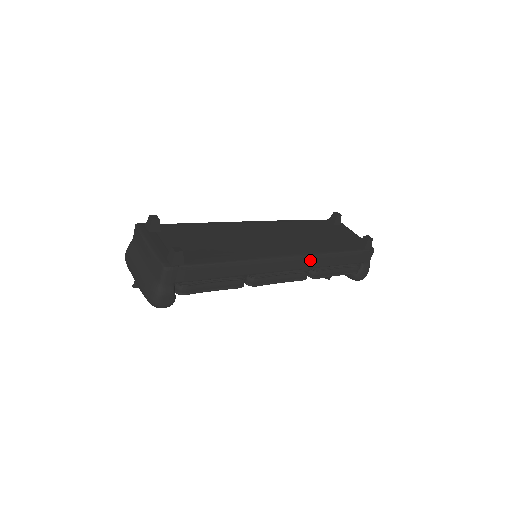
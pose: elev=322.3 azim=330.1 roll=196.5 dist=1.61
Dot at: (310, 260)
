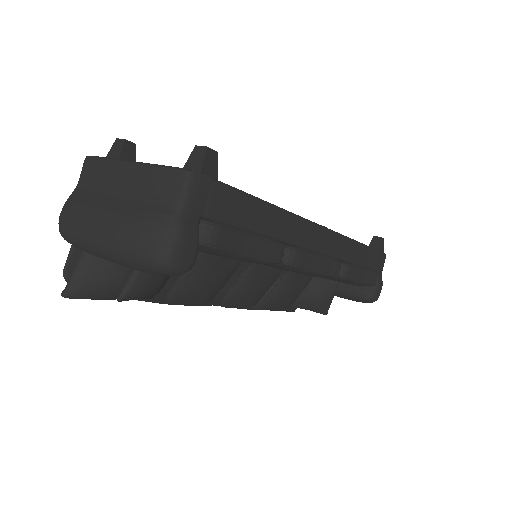
Dot at: (344, 244)
